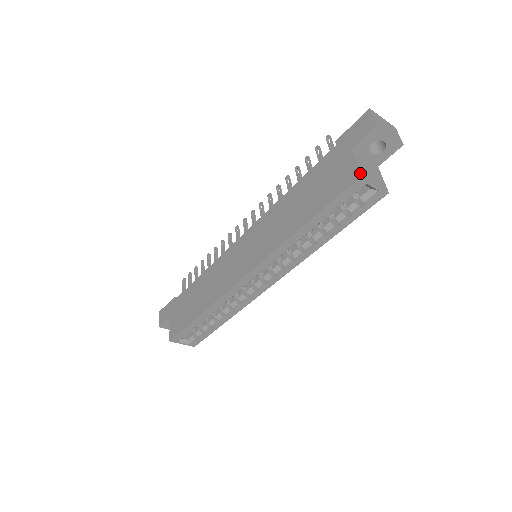
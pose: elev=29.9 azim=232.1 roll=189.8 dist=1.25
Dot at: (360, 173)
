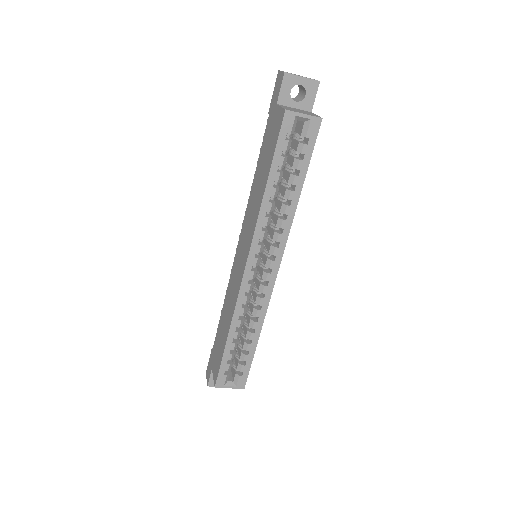
Dot at: (284, 109)
